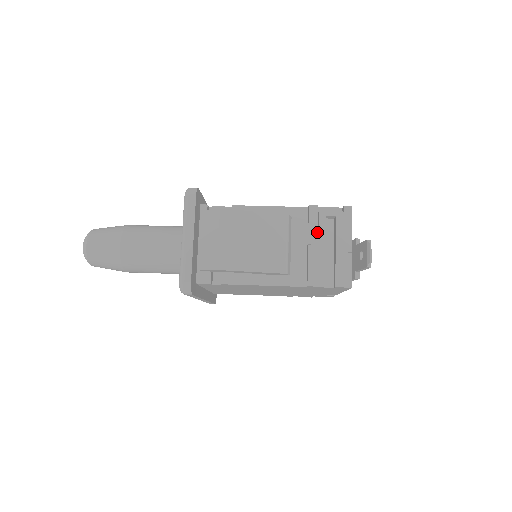
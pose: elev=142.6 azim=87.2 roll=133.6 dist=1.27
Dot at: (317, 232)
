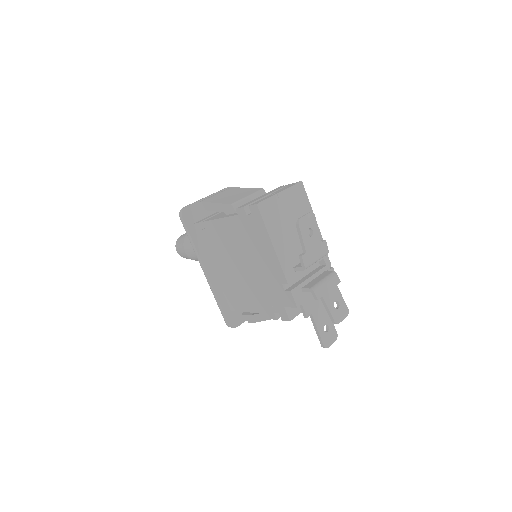
Dot at: (270, 192)
